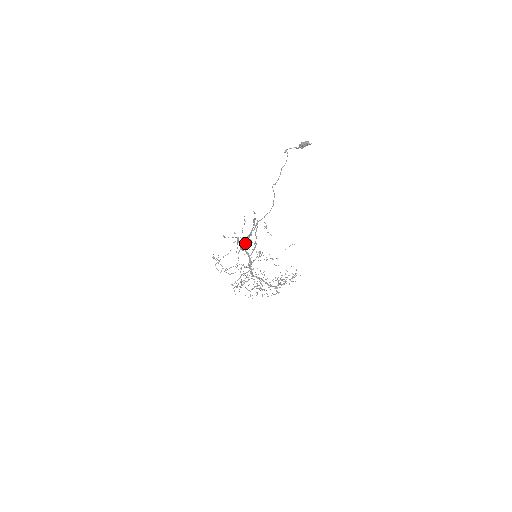
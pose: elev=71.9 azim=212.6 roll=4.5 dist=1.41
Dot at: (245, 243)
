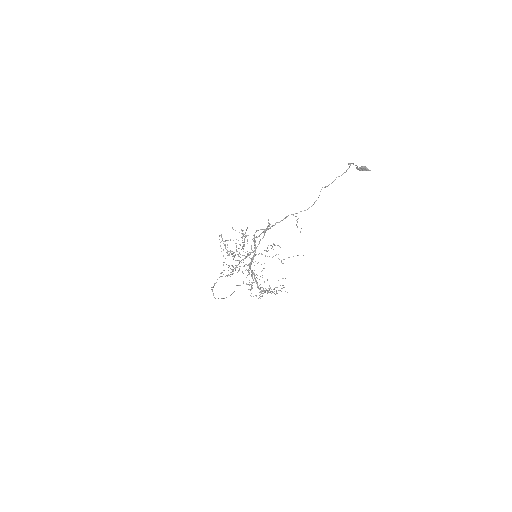
Dot at: occluded
